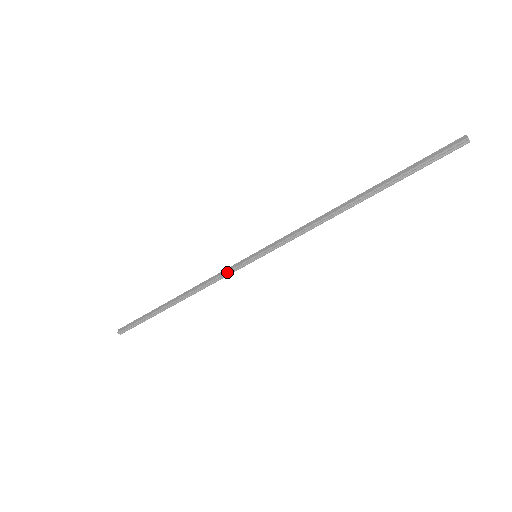
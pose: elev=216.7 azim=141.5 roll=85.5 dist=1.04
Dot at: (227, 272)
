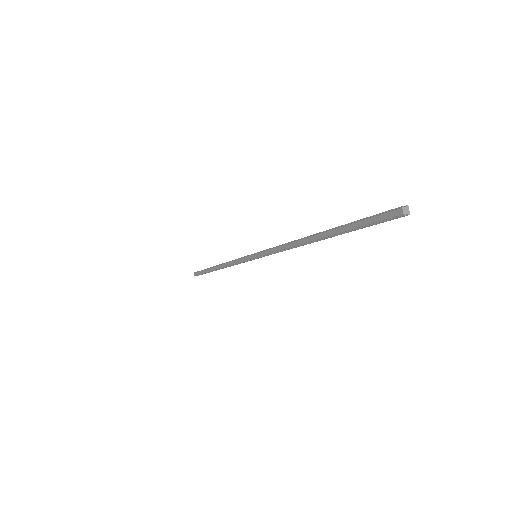
Dot at: occluded
